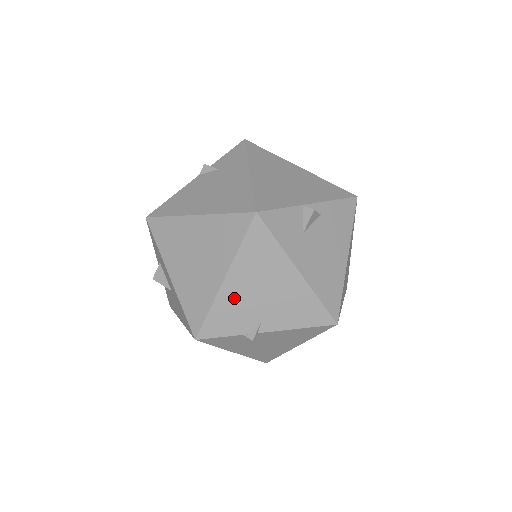
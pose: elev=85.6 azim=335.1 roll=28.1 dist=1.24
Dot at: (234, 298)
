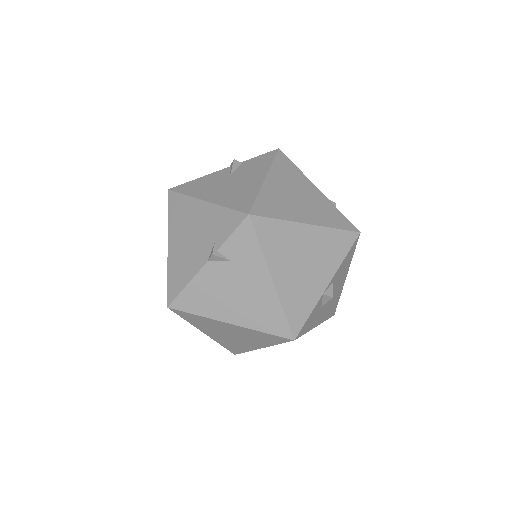
Dot at: occluded
